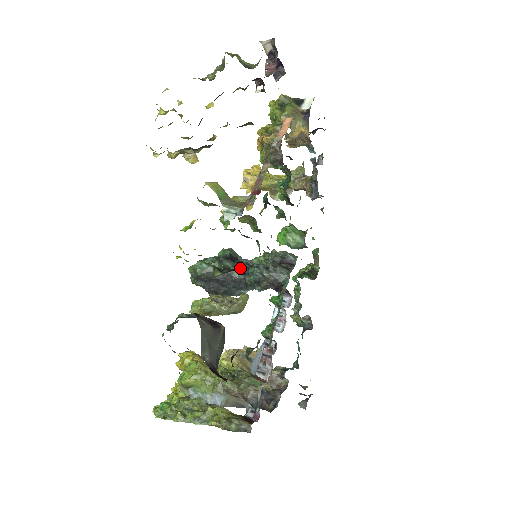
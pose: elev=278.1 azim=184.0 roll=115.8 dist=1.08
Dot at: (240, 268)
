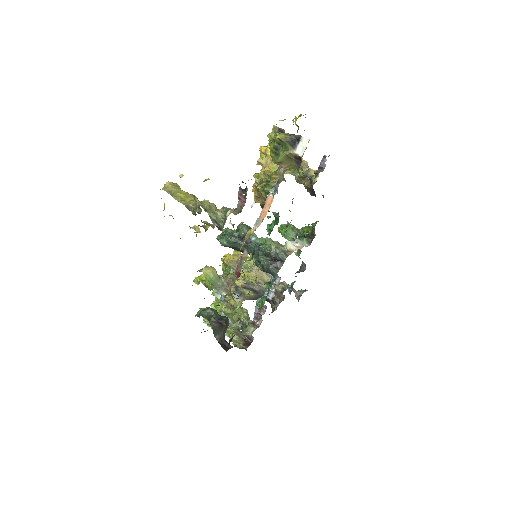
Dot at: occluded
